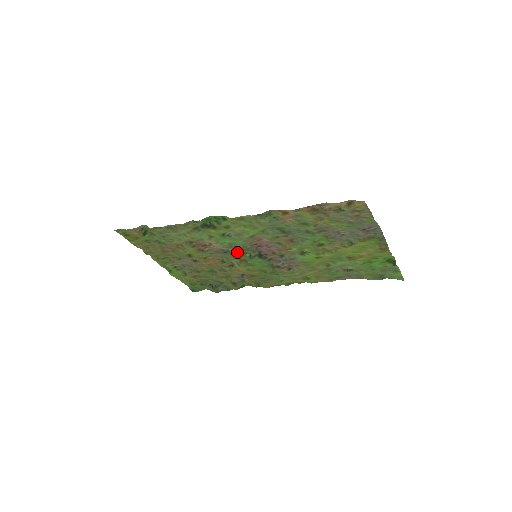
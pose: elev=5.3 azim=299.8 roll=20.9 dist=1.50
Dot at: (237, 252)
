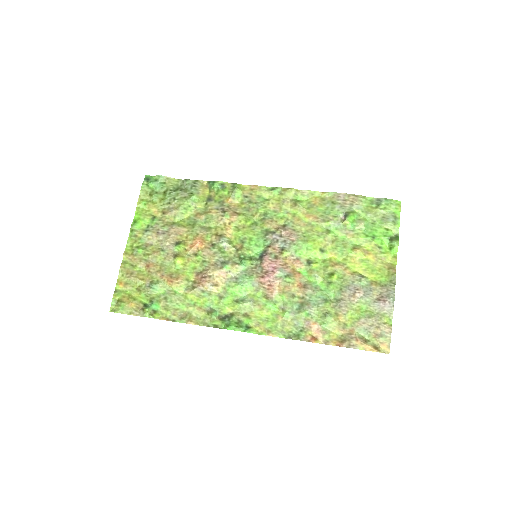
Dot at: (238, 265)
